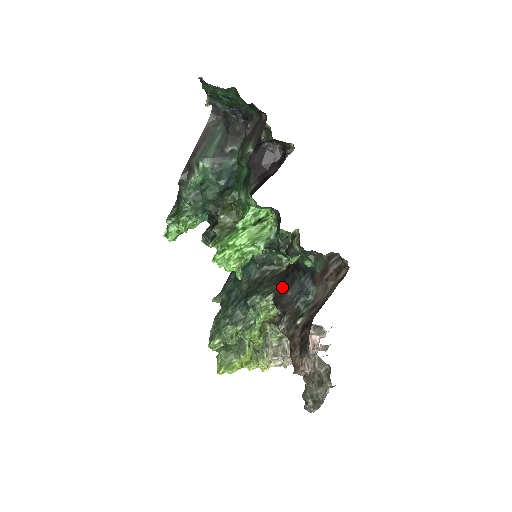
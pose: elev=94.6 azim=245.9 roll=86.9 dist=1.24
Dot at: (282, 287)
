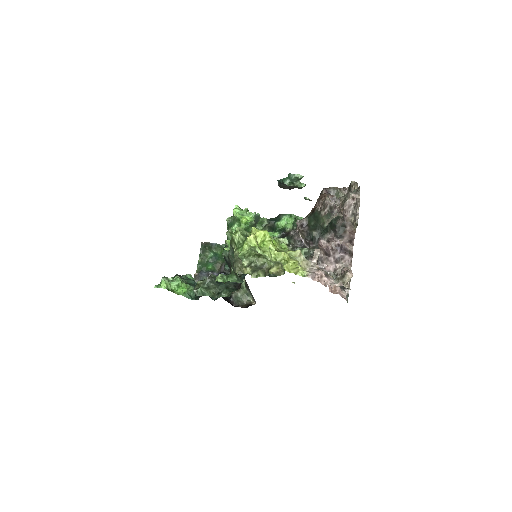
Dot at: occluded
